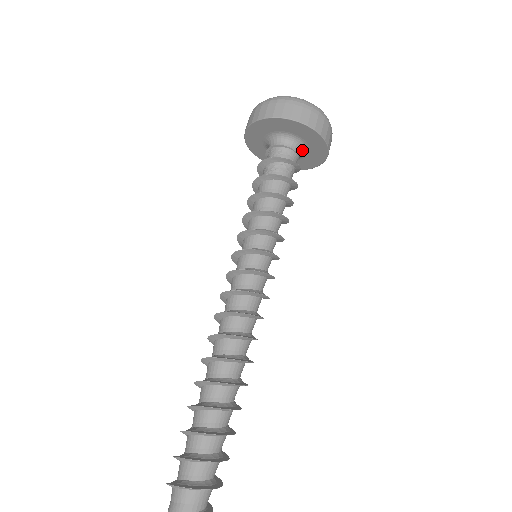
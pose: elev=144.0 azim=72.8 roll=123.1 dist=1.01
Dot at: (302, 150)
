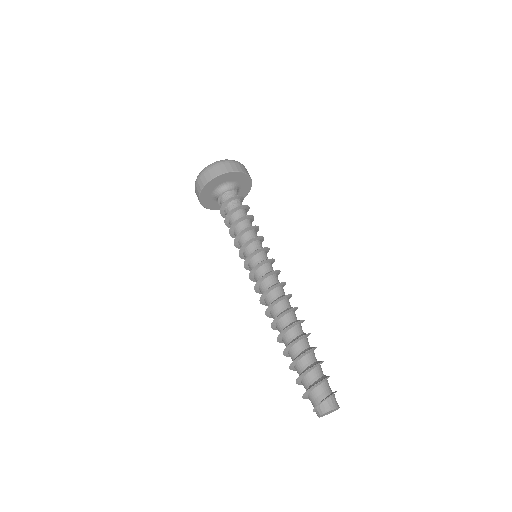
Dot at: (237, 190)
